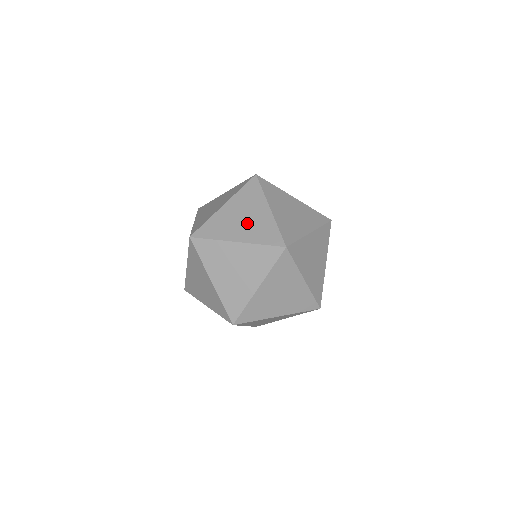
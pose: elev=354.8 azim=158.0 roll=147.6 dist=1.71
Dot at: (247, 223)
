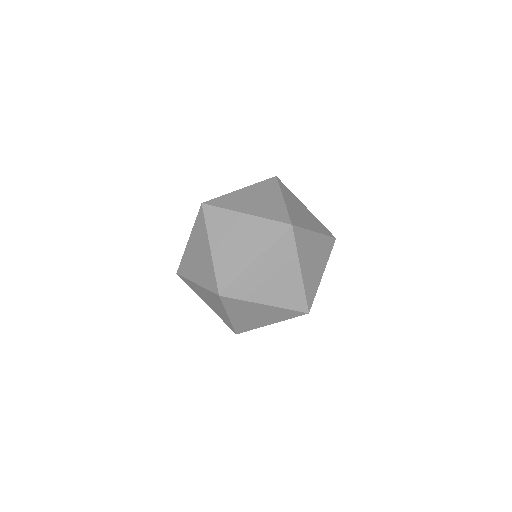
Dot at: occluded
